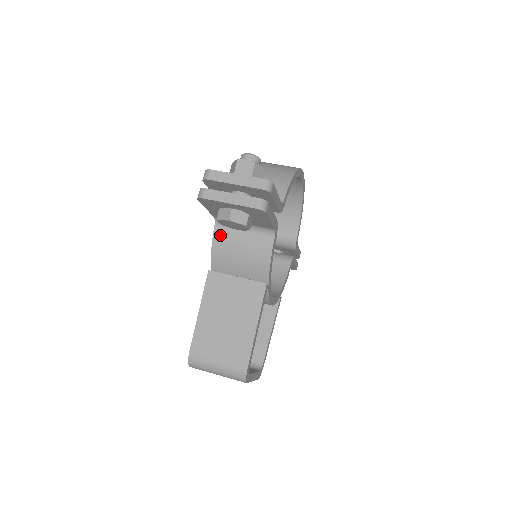
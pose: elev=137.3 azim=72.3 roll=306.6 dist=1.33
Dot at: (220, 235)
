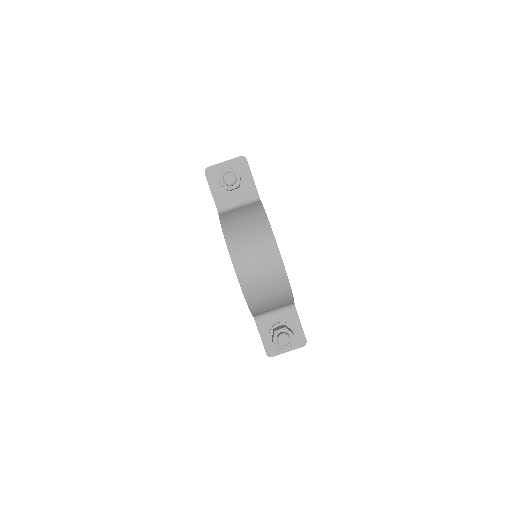
Dot at: occluded
